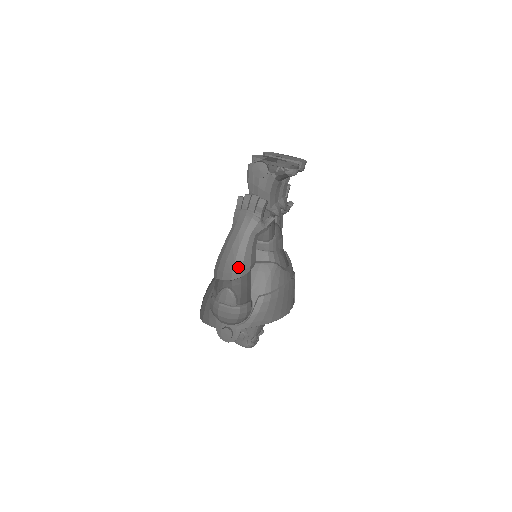
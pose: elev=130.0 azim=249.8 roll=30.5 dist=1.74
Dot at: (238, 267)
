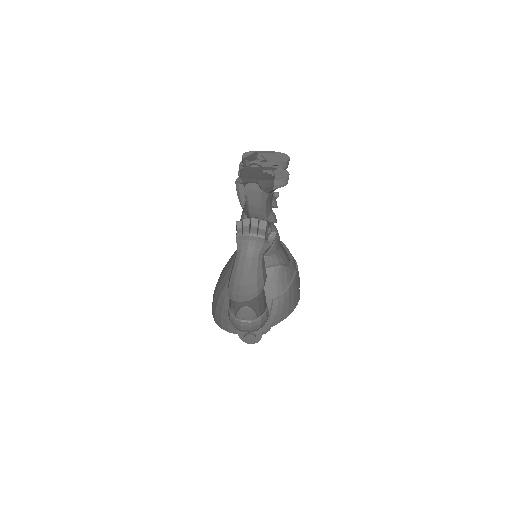
Dot at: (253, 289)
